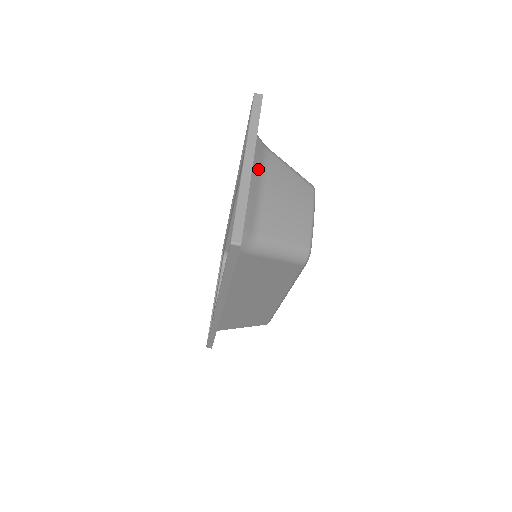
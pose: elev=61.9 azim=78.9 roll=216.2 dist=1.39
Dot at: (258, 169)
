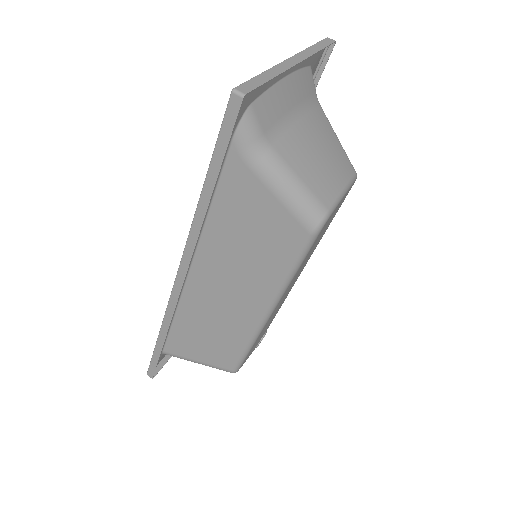
Dot at: (301, 97)
